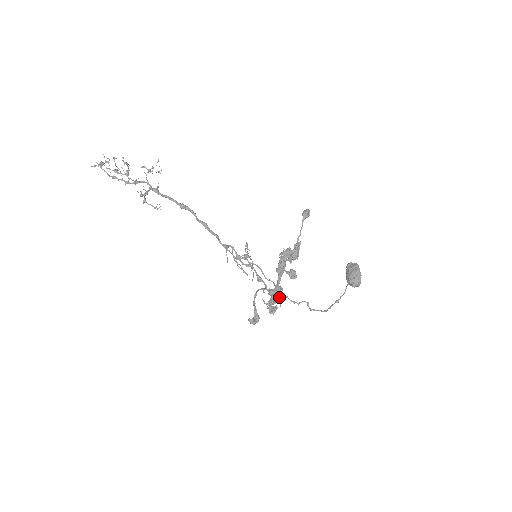
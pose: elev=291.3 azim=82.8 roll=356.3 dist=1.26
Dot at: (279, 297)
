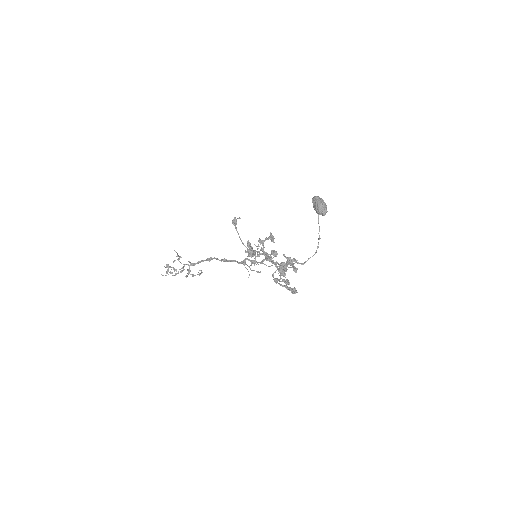
Dot at: (281, 273)
